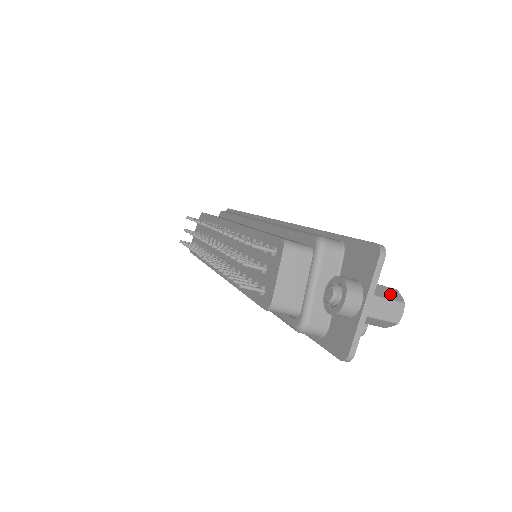
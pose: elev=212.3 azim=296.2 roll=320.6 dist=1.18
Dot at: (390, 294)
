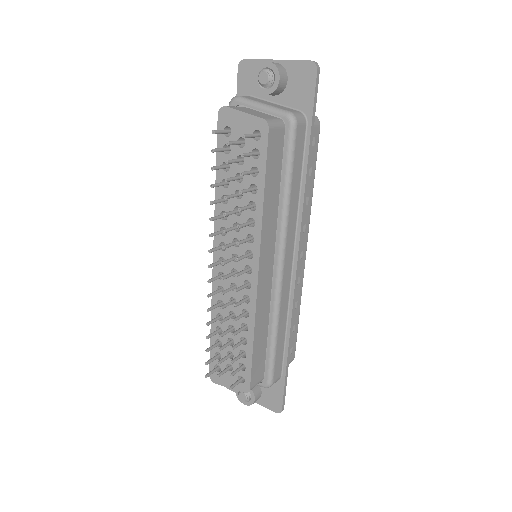
Dot at: occluded
